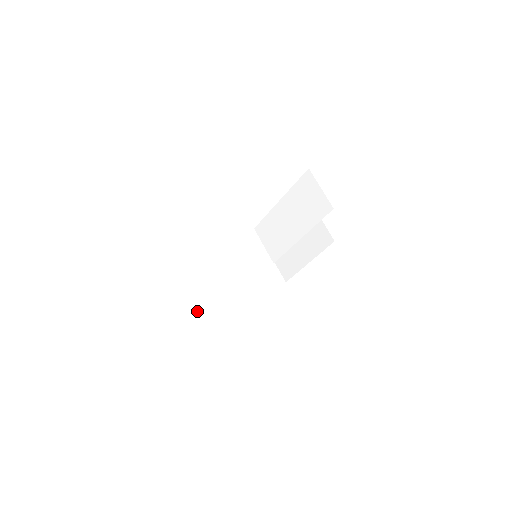
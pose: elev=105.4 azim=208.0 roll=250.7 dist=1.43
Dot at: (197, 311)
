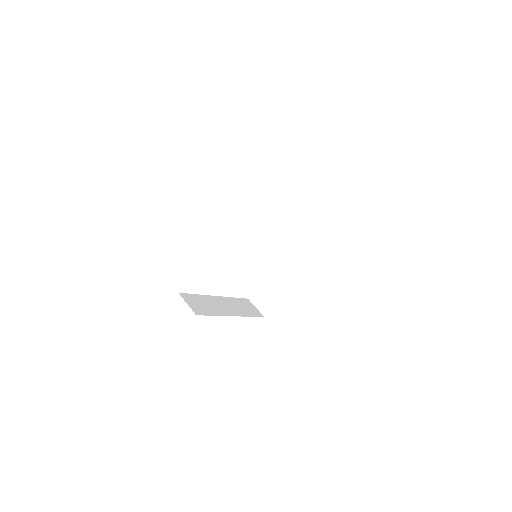
Dot at: (203, 311)
